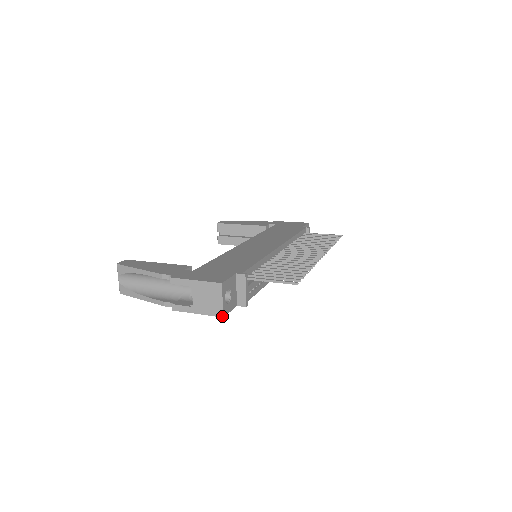
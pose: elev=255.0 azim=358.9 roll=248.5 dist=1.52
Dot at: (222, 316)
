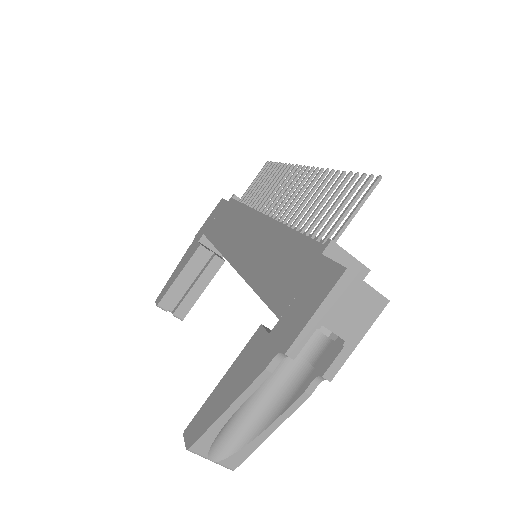
Dot at: (387, 301)
